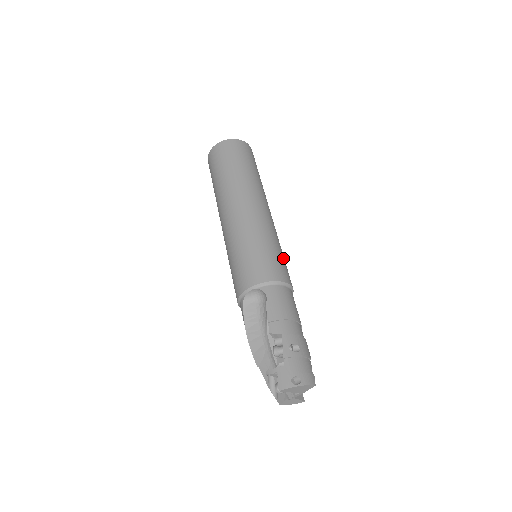
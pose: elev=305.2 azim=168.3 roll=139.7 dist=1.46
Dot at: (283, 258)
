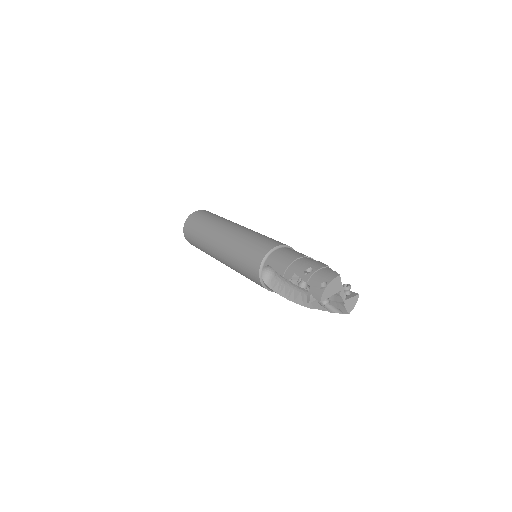
Dot at: (266, 238)
